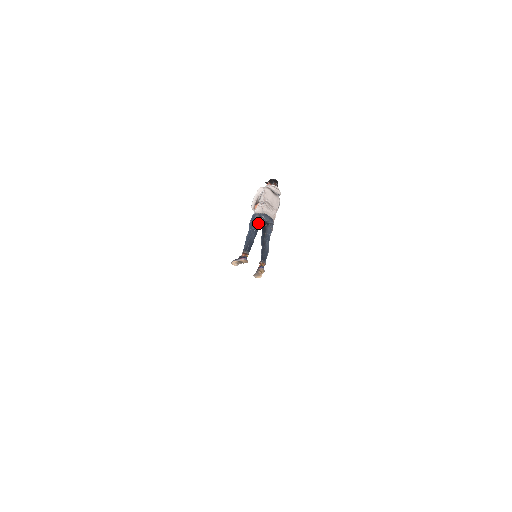
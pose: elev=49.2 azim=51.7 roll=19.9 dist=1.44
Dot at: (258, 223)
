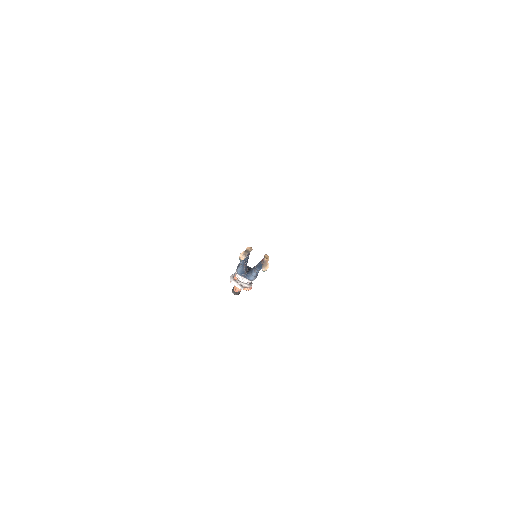
Dot at: occluded
